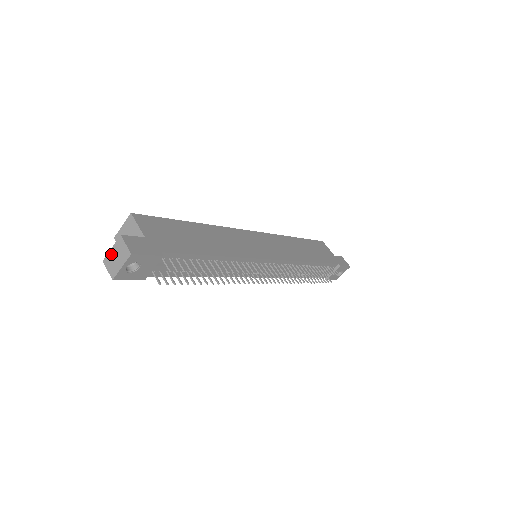
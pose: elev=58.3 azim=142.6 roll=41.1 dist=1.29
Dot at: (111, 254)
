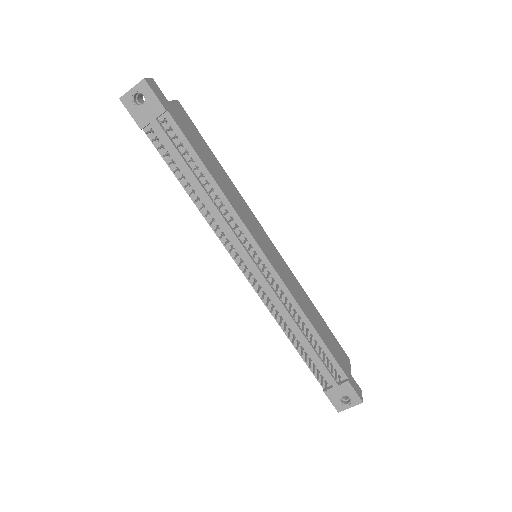
Dot at: occluded
